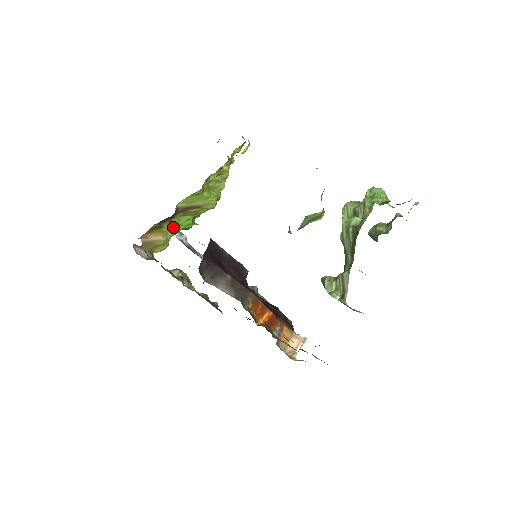
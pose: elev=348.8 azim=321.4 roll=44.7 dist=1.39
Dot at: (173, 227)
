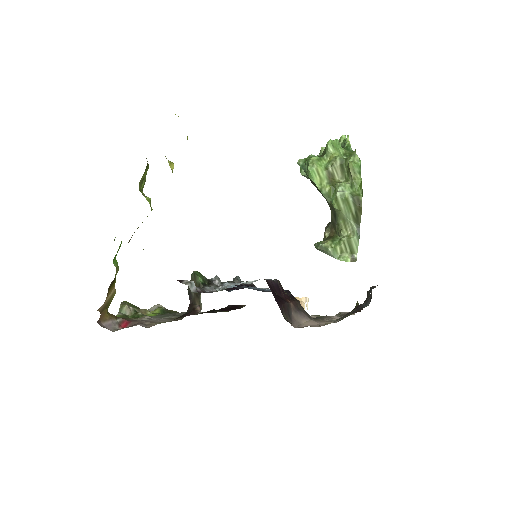
Dot at: occluded
